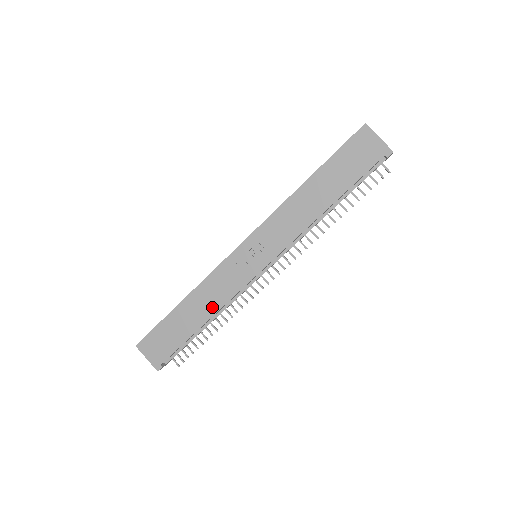
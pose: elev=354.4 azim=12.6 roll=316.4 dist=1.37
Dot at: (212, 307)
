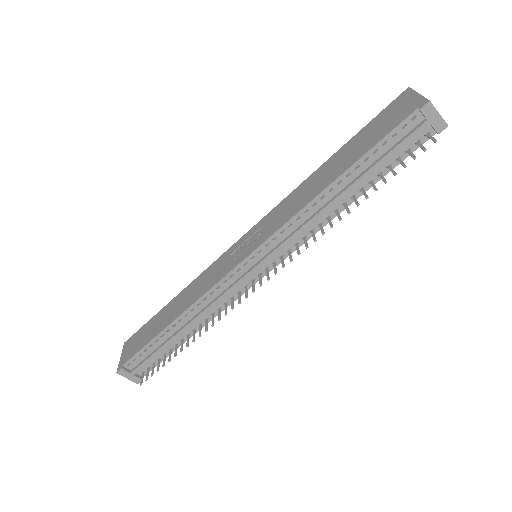
Dot at: (188, 303)
